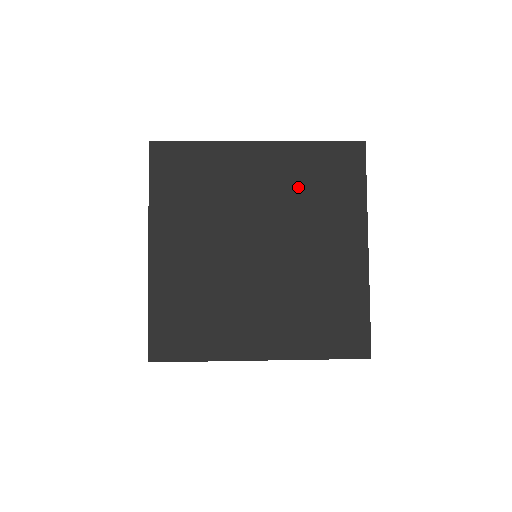
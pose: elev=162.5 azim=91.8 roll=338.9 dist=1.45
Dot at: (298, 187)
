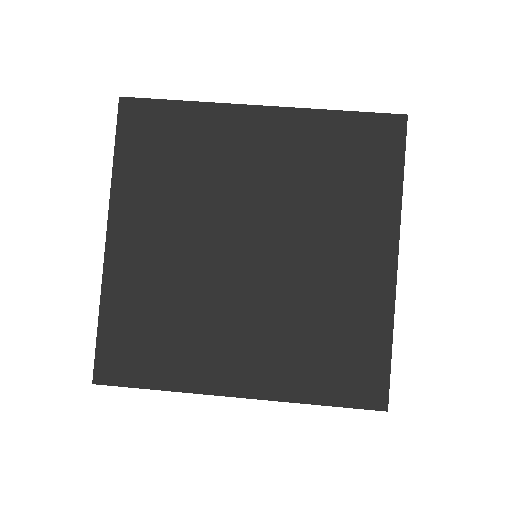
Dot at: occluded
